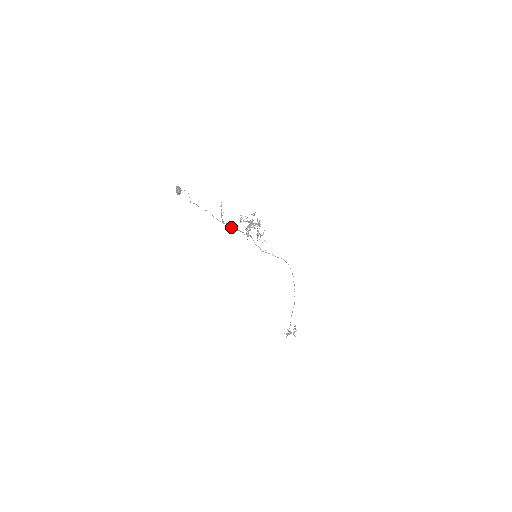
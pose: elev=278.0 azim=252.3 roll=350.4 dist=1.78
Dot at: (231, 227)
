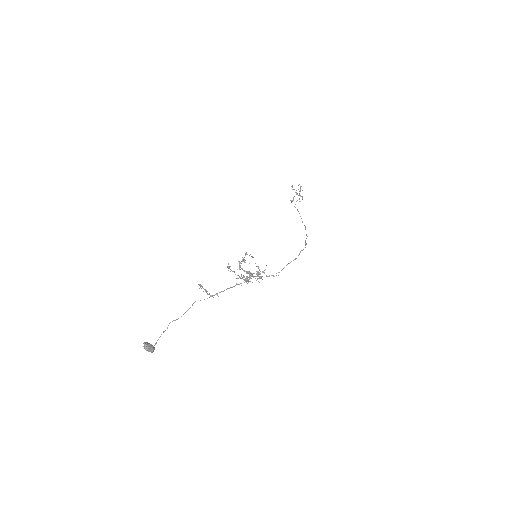
Dot at: occluded
